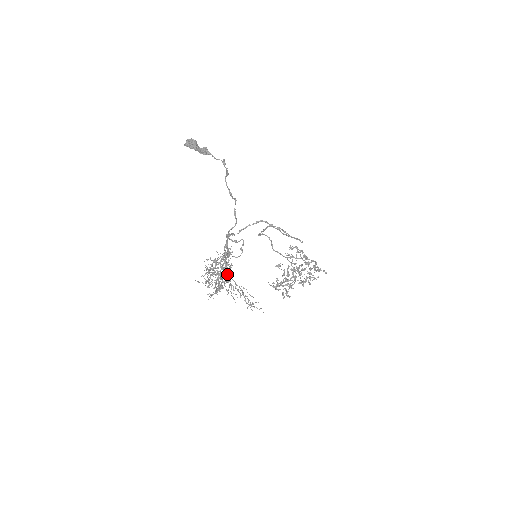
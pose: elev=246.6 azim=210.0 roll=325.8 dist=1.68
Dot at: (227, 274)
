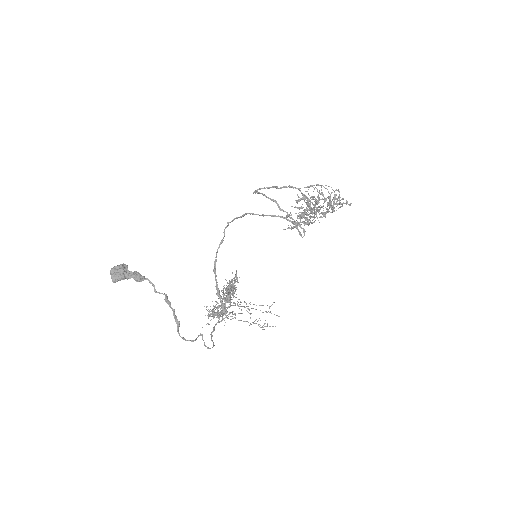
Dot at: occluded
